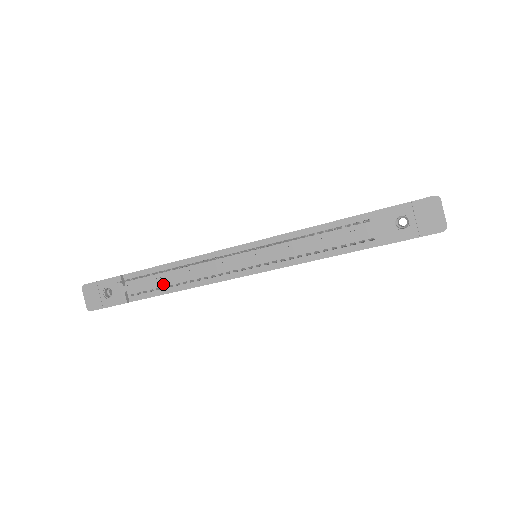
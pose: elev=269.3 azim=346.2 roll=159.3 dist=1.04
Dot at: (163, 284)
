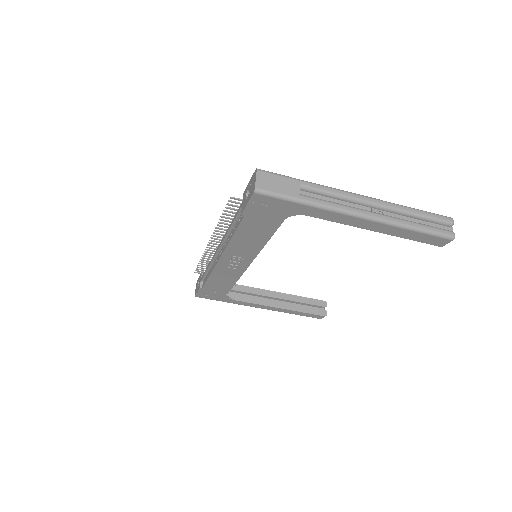
Dot at: (208, 273)
